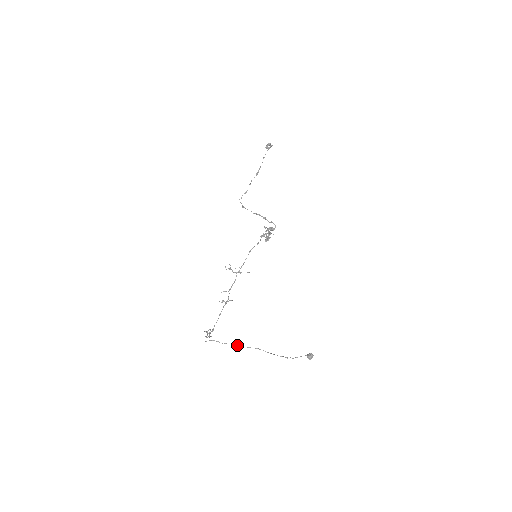
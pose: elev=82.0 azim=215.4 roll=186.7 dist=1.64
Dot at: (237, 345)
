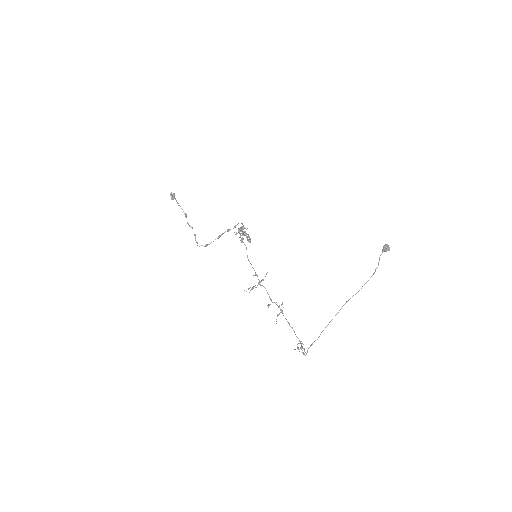
Dot at: occluded
